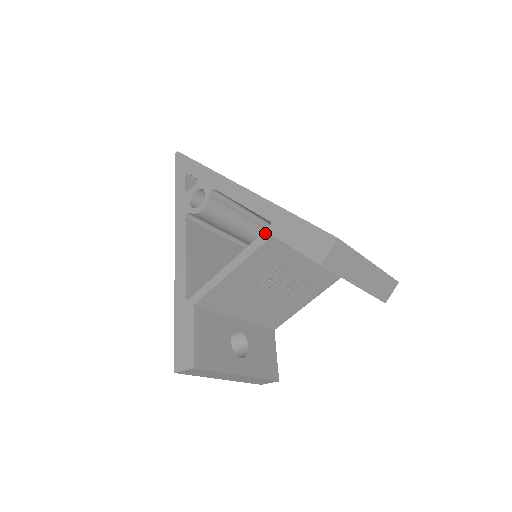
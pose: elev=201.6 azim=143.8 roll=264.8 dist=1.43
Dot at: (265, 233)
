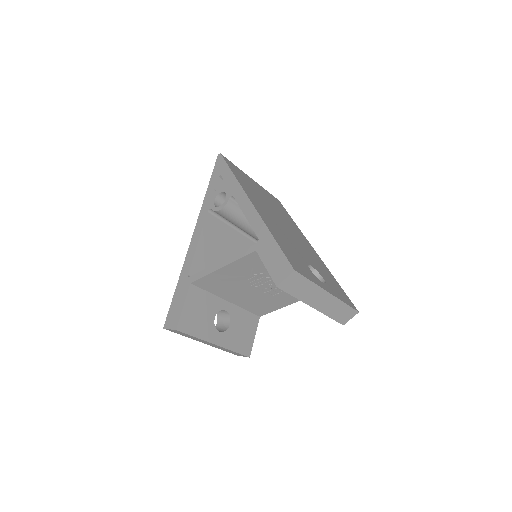
Dot at: (252, 246)
